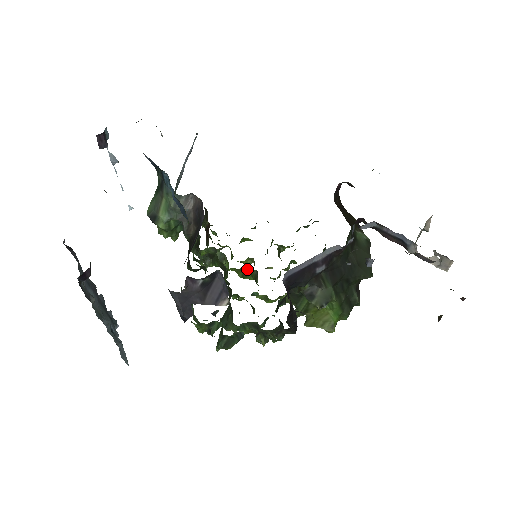
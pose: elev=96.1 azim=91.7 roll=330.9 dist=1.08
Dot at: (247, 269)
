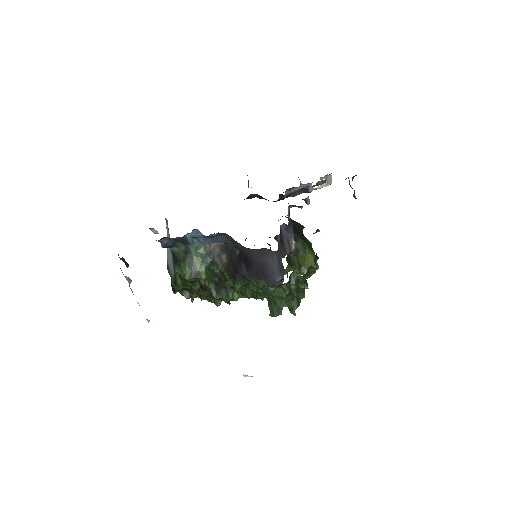
Dot at: occluded
